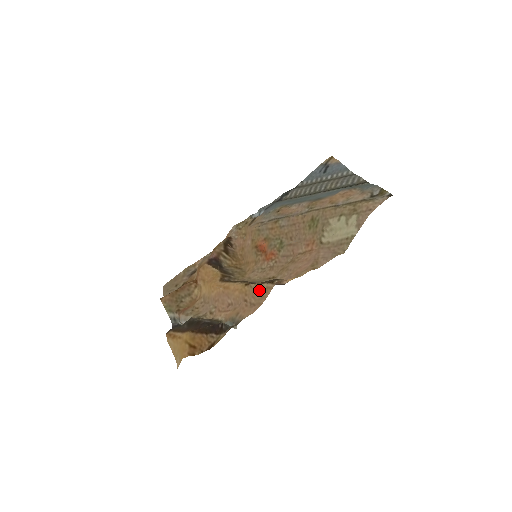
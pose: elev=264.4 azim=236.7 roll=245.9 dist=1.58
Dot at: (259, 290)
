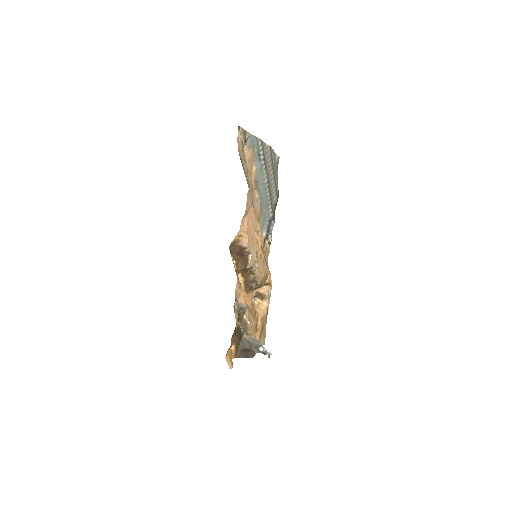
Dot at: occluded
